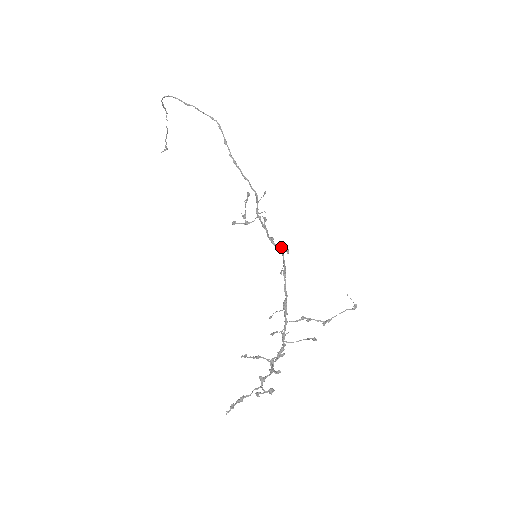
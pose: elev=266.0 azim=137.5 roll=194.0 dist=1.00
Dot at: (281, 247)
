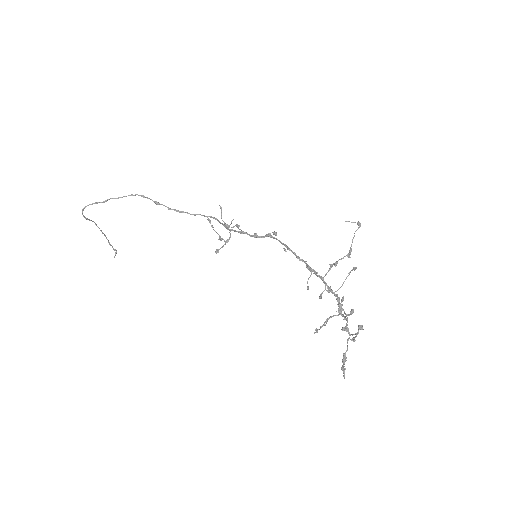
Dot at: (268, 234)
